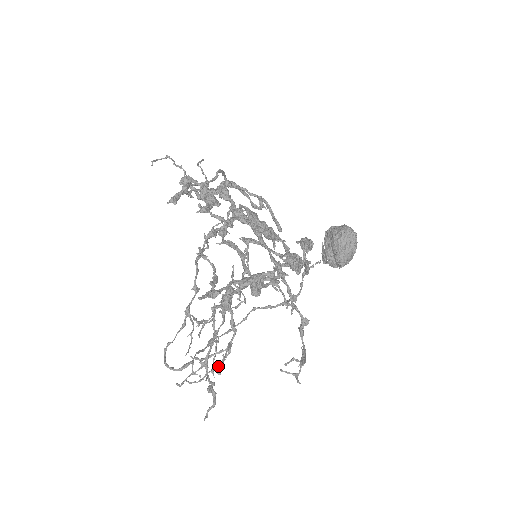
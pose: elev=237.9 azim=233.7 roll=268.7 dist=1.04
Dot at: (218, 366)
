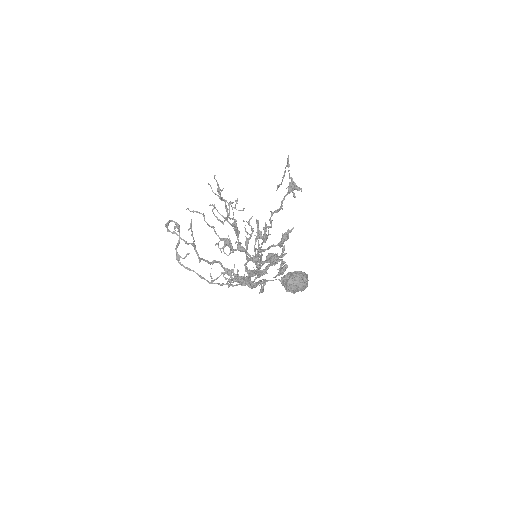
Dot at: (213, 212)
